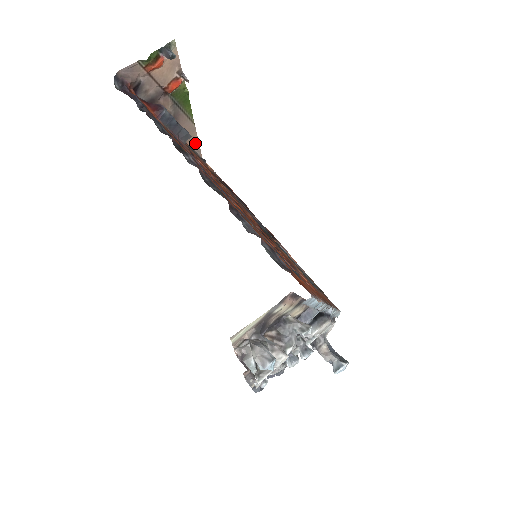
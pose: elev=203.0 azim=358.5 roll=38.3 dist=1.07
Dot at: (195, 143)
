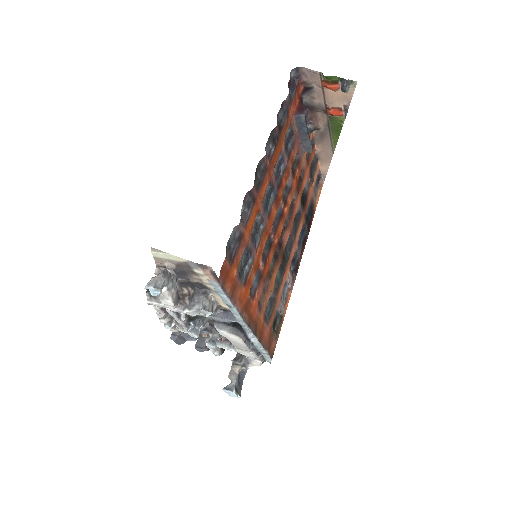
Dot at: (325, 168)
